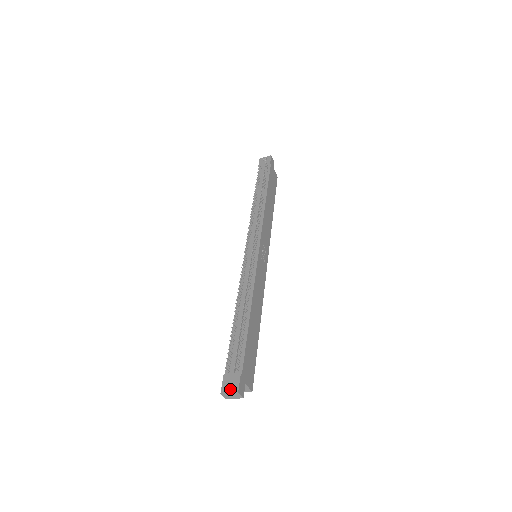
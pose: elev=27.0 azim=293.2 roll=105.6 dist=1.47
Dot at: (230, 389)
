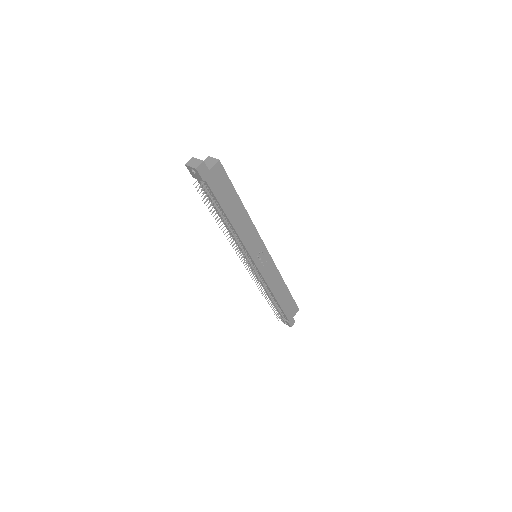
Dot at: occluded
